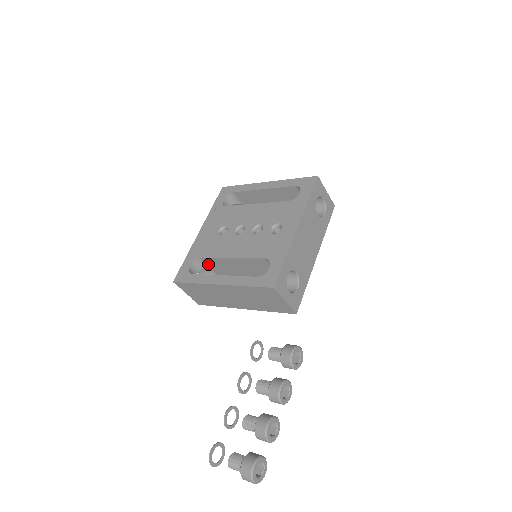
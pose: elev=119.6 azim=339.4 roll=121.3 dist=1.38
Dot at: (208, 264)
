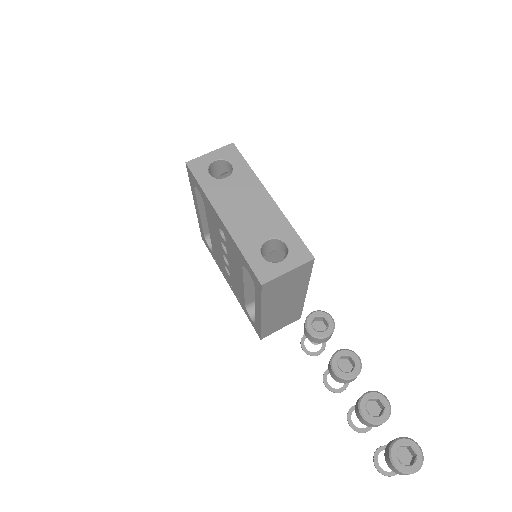
Dot at: occluded
